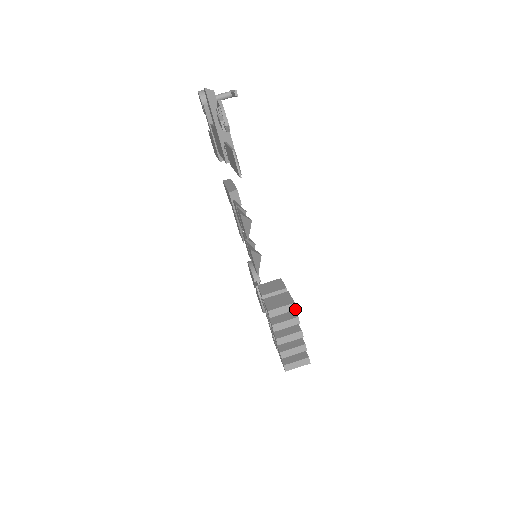
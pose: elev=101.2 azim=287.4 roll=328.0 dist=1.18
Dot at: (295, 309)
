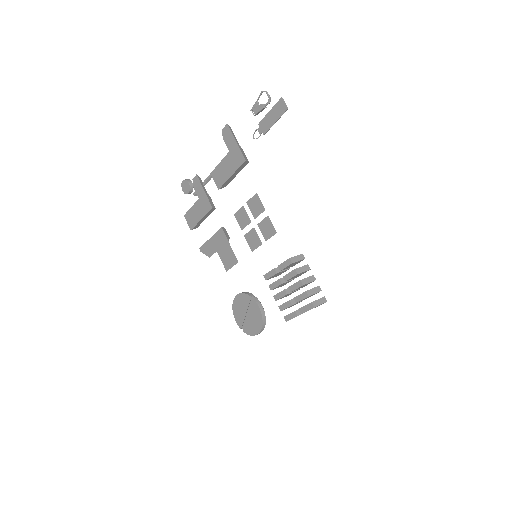
Dot at: (304, 258)
